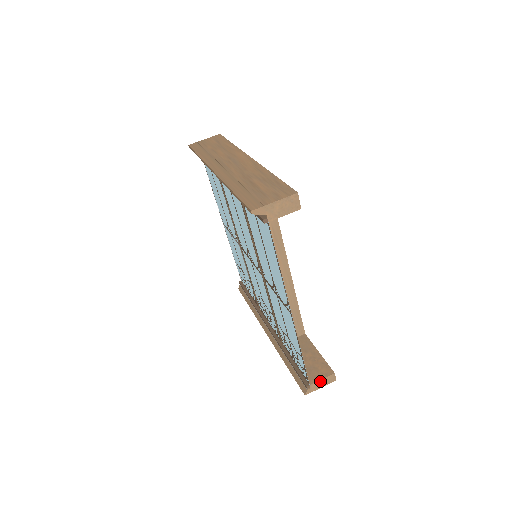
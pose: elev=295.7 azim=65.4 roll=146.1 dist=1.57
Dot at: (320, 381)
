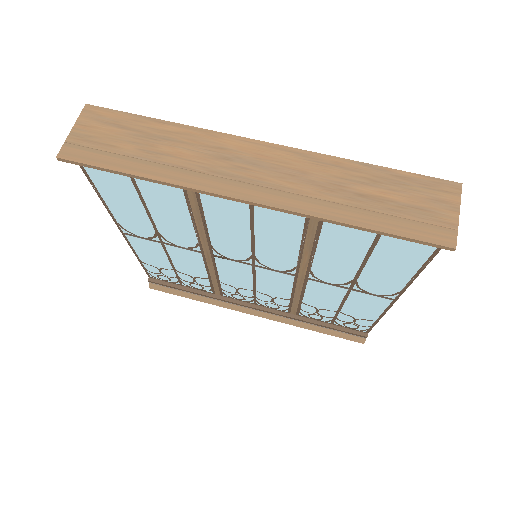
Dot at: occluded
